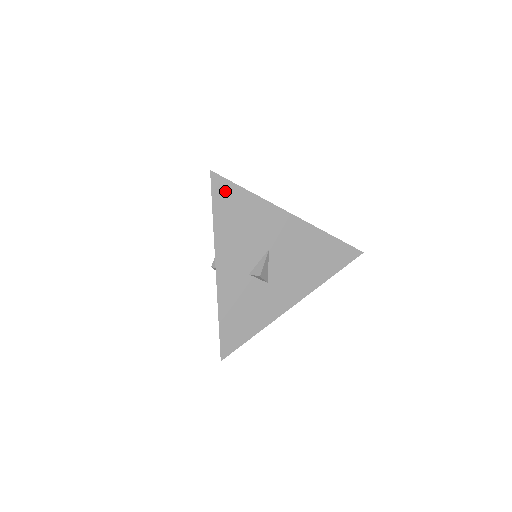
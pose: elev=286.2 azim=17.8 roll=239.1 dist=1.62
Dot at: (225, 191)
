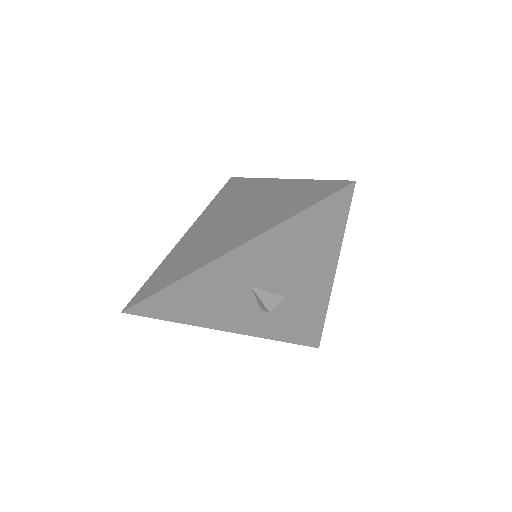
Dot at: (154, 306)
